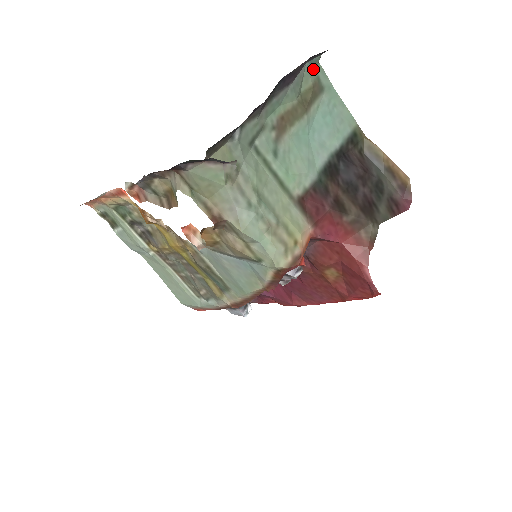
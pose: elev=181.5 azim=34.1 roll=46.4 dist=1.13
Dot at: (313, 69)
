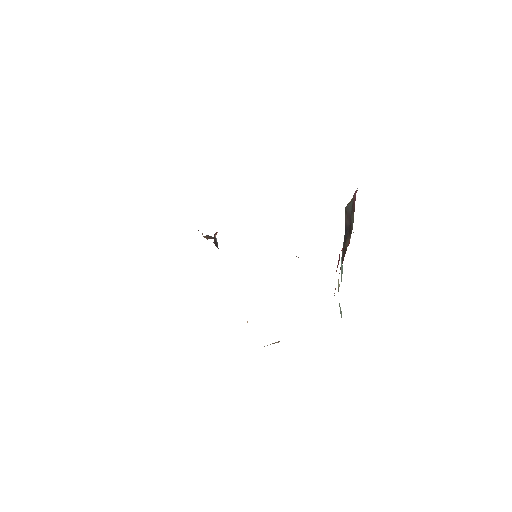
Dot at: occluded
